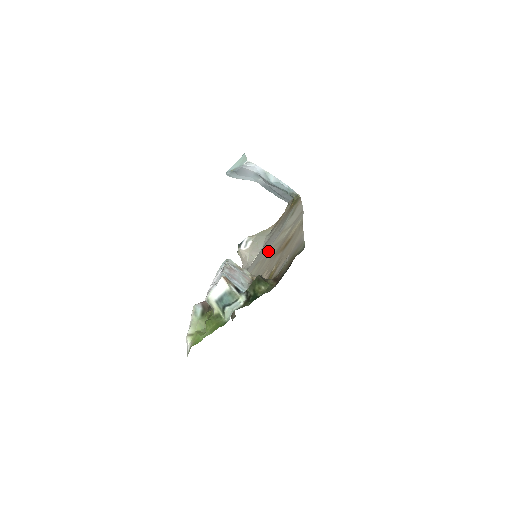
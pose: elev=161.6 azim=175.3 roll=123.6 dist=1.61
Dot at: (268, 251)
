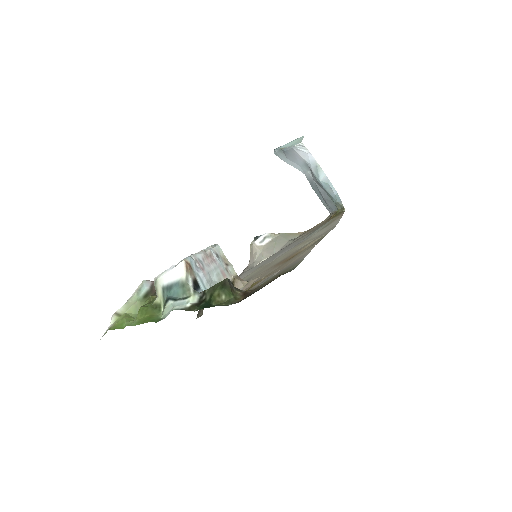
Dot at: (278, 257)
